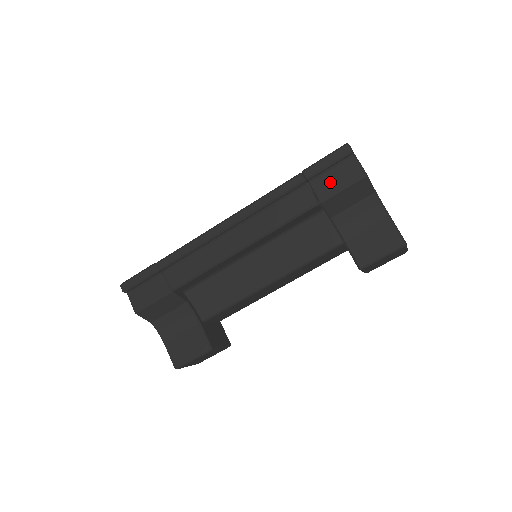
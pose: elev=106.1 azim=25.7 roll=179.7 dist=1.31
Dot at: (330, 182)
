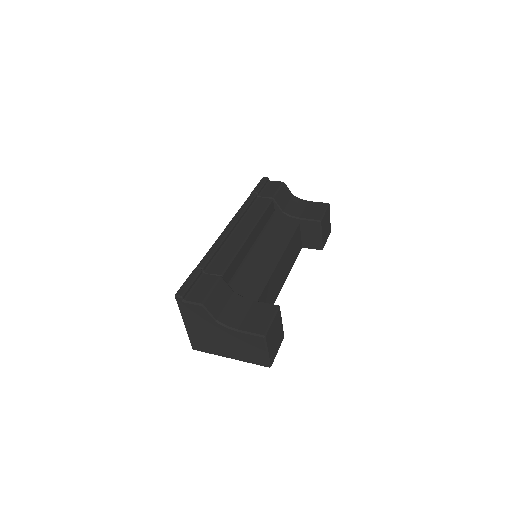
Dot at: (269, 191)
